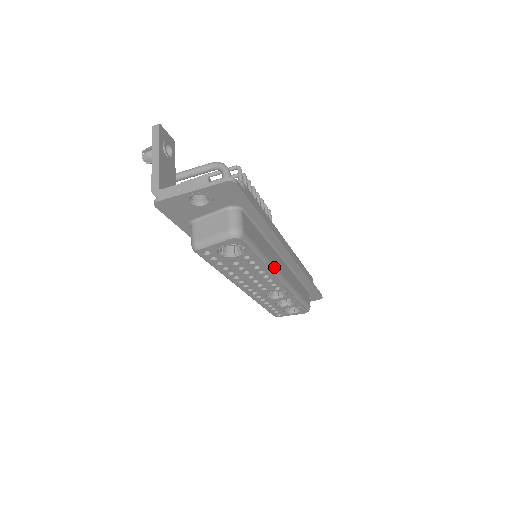
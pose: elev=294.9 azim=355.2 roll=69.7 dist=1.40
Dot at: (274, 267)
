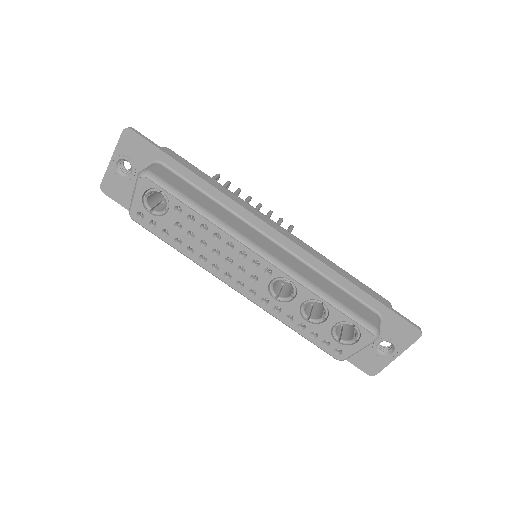
Dot at: (232, 229)
